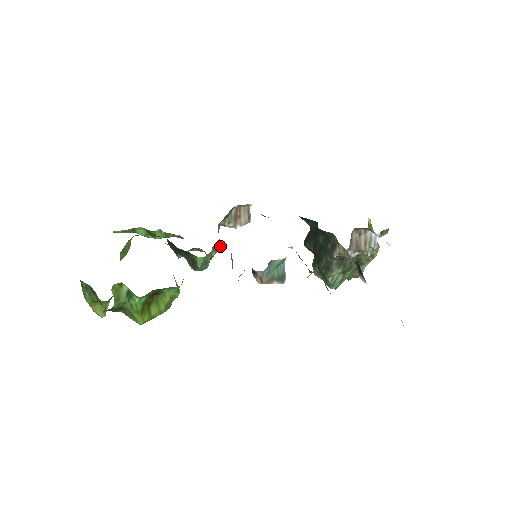
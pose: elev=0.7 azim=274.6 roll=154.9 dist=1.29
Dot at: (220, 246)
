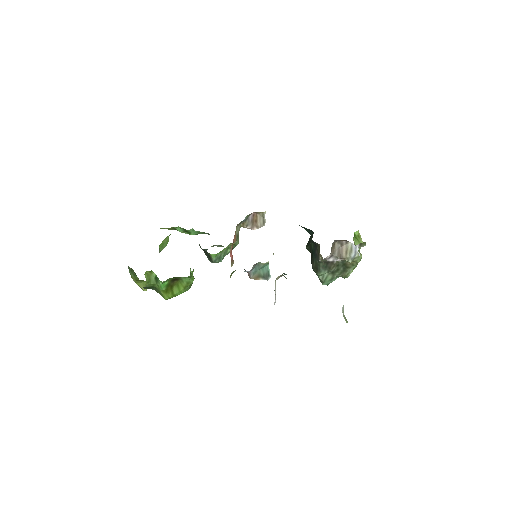
Dot at: occluded
